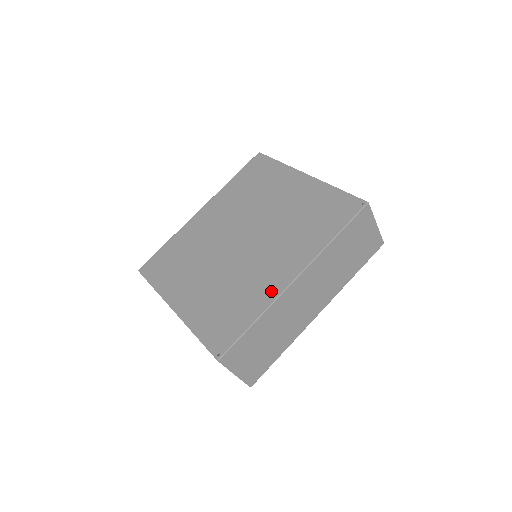
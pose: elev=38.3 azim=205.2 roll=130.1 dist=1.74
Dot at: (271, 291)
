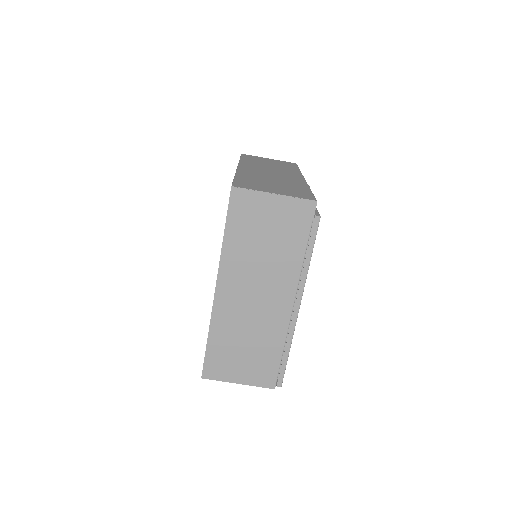
Dot at: occluded
